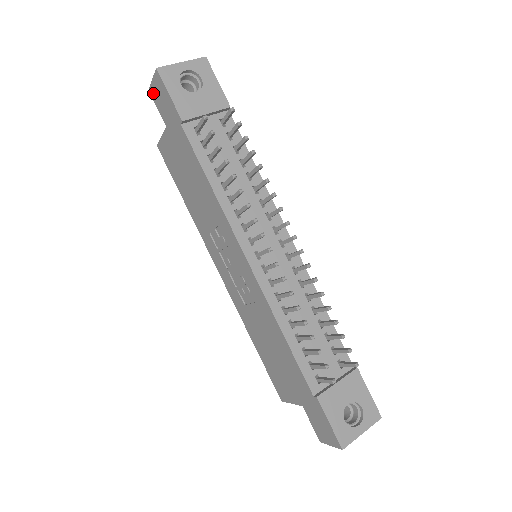
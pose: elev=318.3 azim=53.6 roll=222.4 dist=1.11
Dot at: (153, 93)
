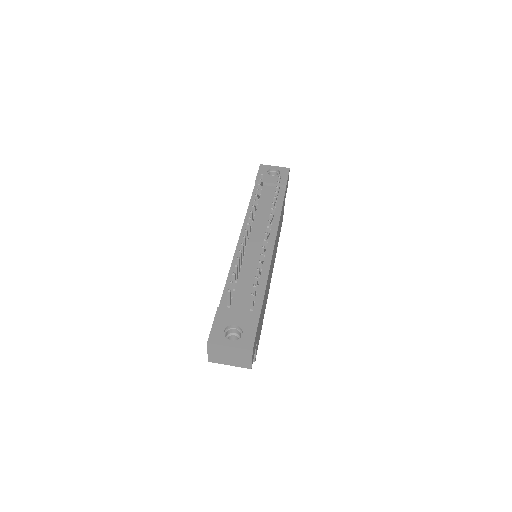
Dot at: occluded
